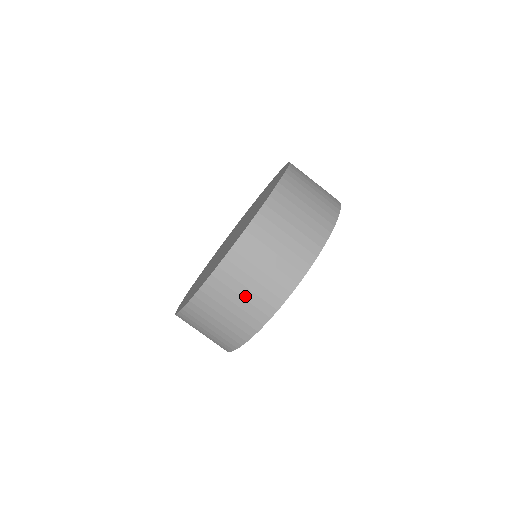
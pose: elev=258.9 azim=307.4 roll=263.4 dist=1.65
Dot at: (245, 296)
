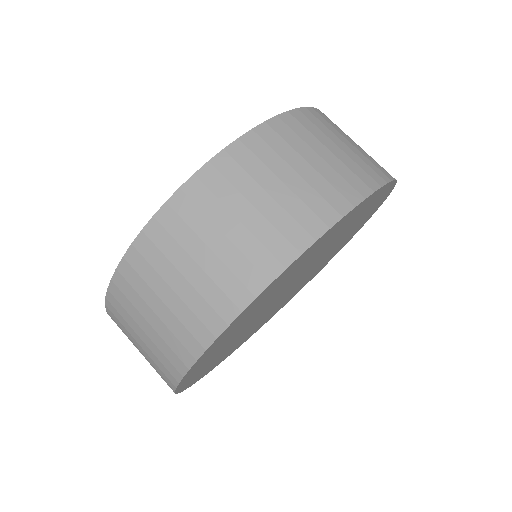
Dot at: (315, 164)
